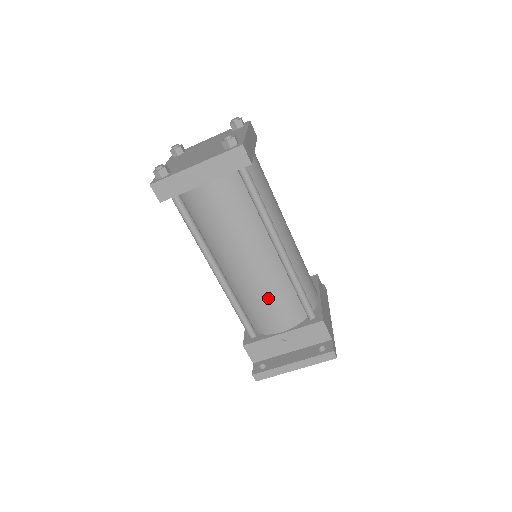
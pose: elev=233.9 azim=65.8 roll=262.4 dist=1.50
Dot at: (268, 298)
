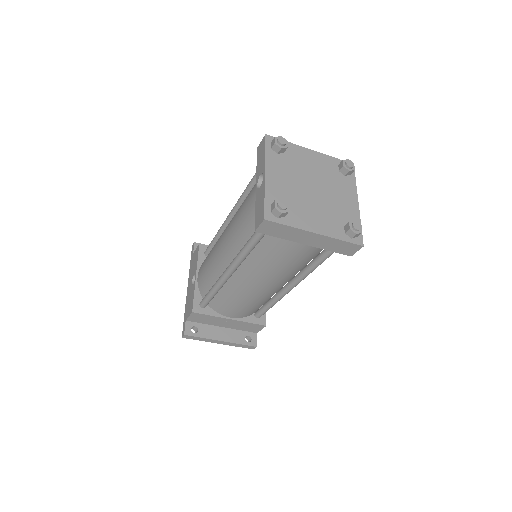
Dot at: (248, 303)
